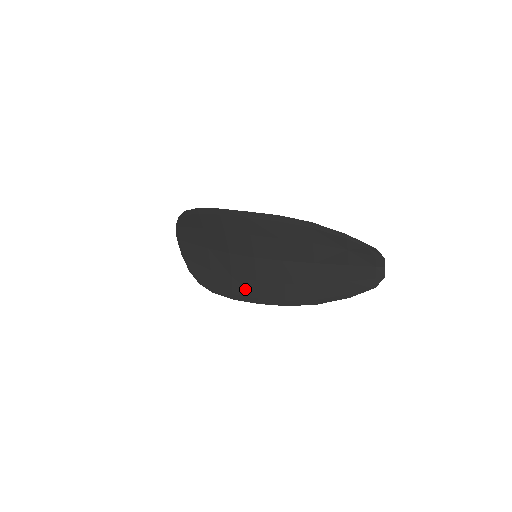
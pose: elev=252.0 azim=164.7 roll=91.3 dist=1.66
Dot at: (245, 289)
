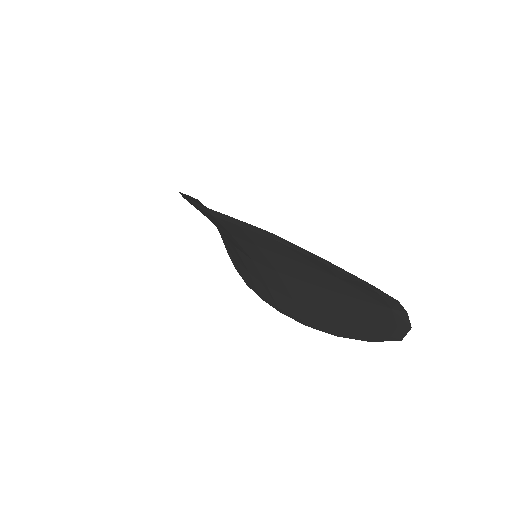
Dot at: (264, 292)
